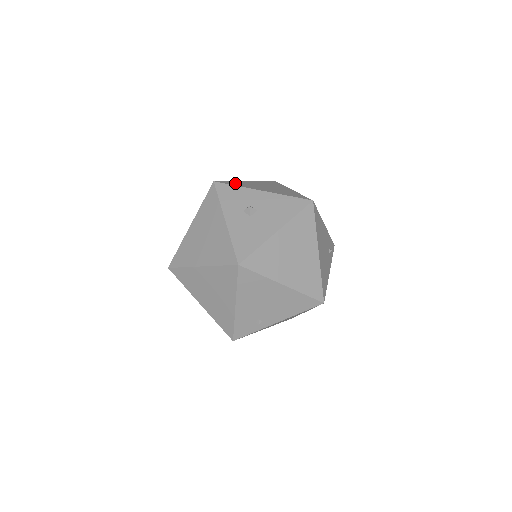
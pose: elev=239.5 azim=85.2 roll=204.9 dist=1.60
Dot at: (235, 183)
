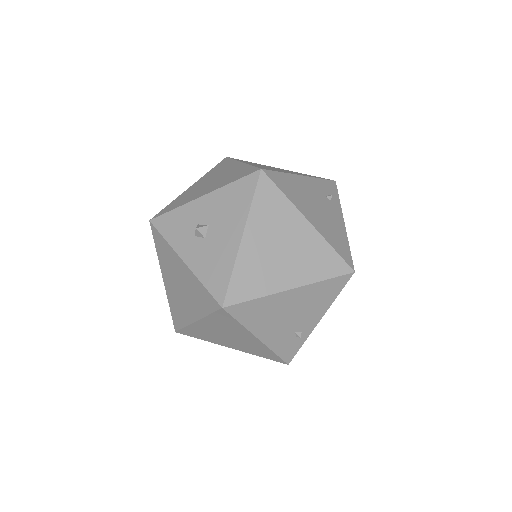
Dot at: (173, 204)
